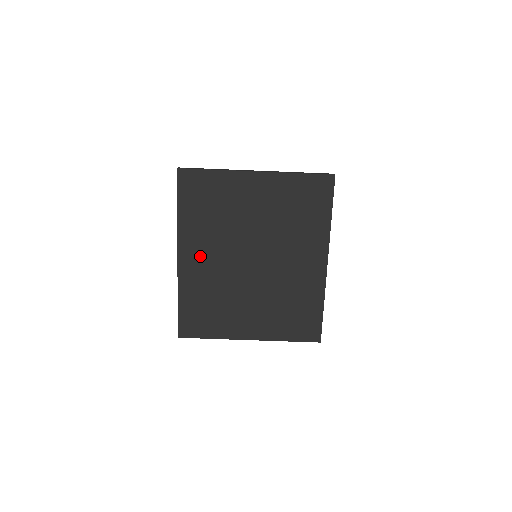
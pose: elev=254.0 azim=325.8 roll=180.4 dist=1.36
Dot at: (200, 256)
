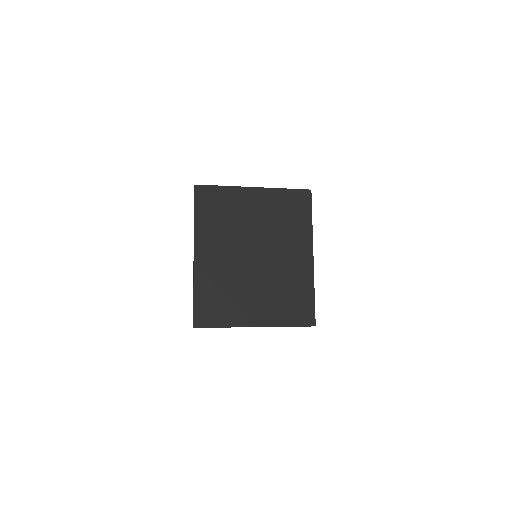
Dot at: (212, 253)
